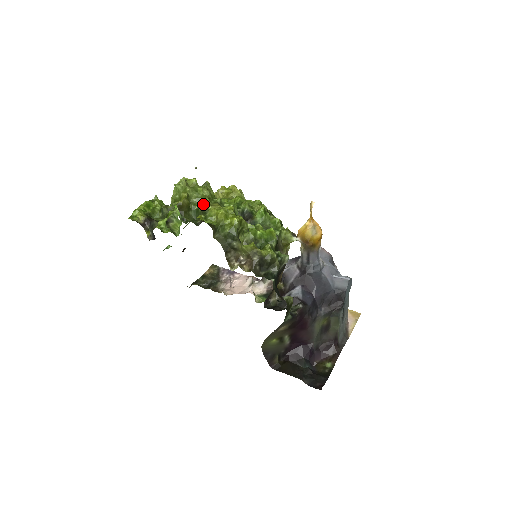
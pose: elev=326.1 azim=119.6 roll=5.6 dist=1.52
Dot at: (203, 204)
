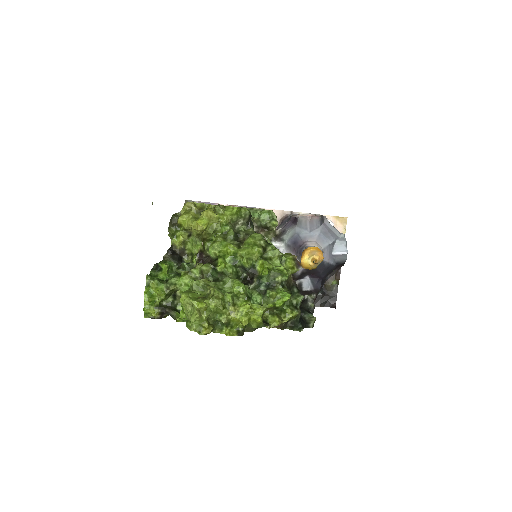
Dot at: (222, 317)
